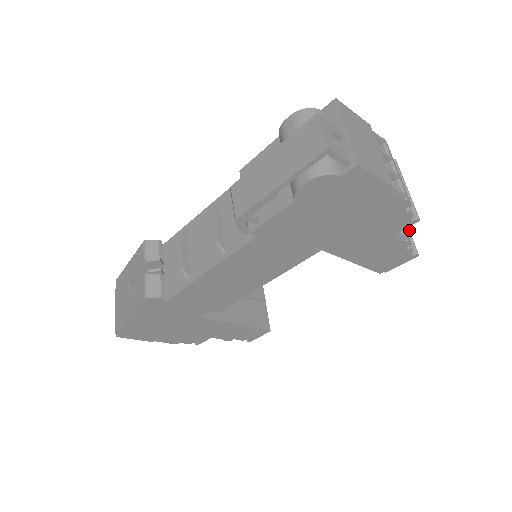
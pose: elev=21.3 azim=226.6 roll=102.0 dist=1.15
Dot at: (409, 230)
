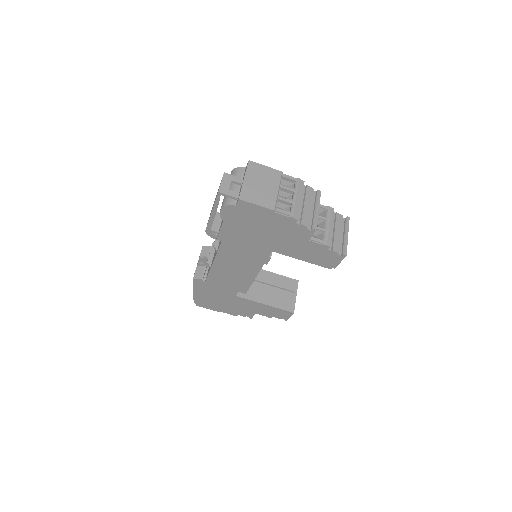
Dot at: (347, 238)
